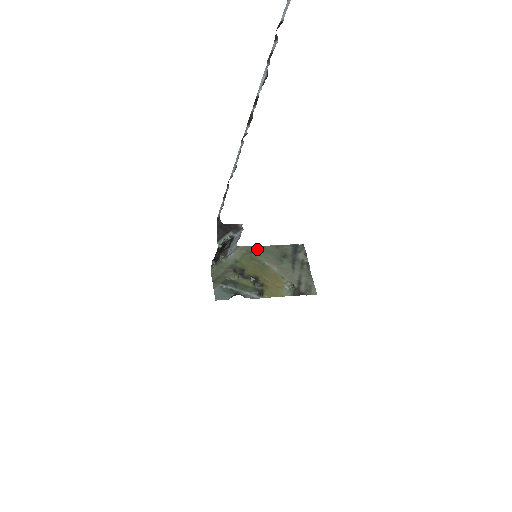
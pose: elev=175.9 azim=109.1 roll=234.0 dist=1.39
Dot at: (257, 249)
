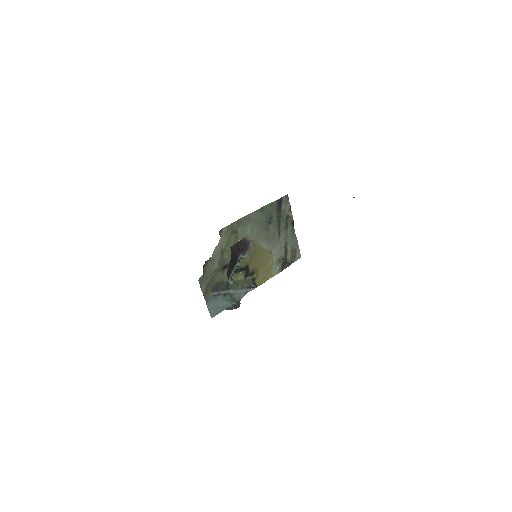
Dot at: (241, 223)
